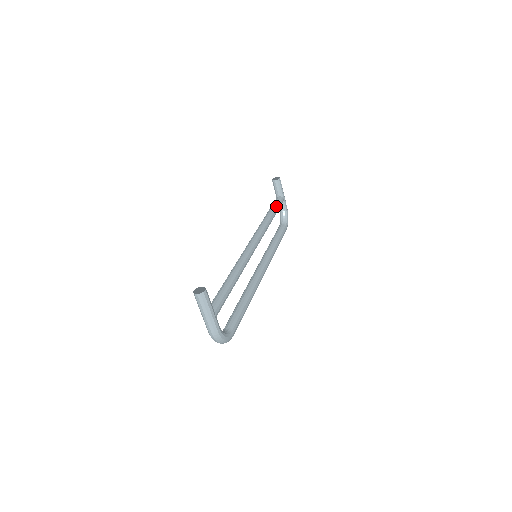
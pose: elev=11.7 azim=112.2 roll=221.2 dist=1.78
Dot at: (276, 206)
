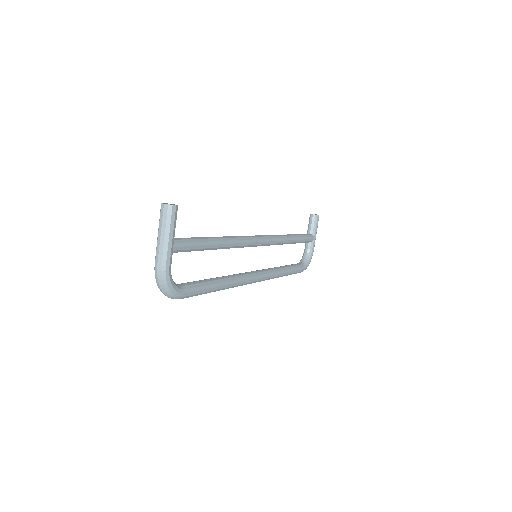
Dot at: (302, 236)
